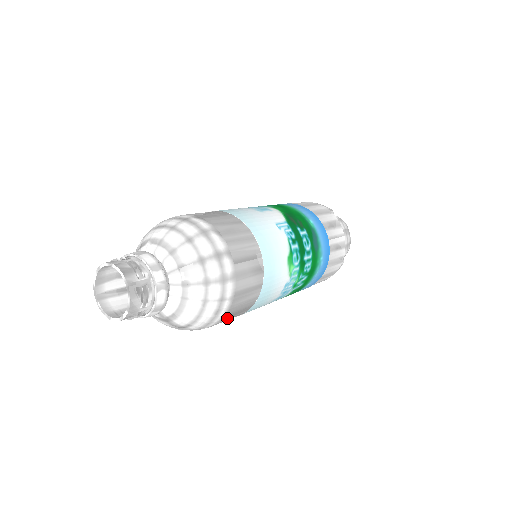
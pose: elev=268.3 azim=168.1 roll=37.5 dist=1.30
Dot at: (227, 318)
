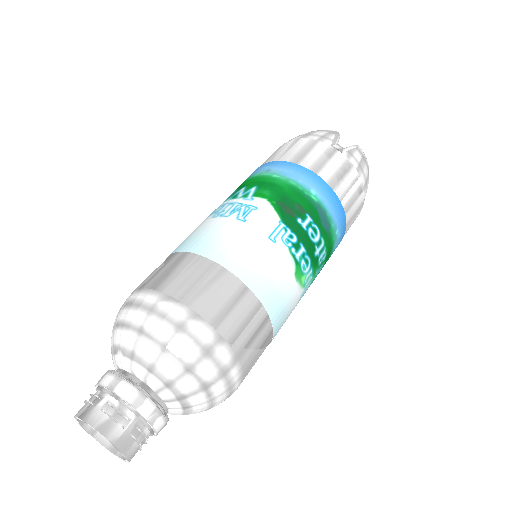
Dot at: occluded
